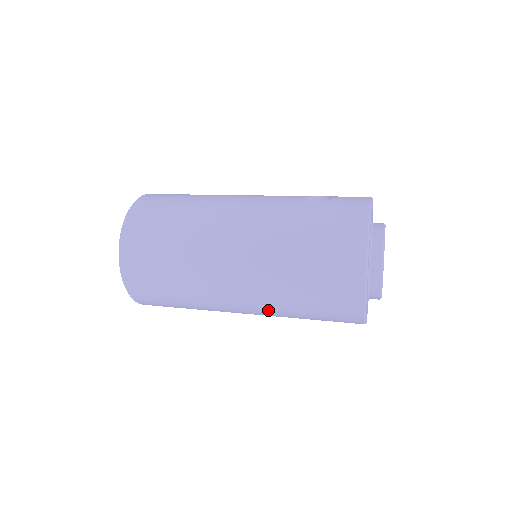
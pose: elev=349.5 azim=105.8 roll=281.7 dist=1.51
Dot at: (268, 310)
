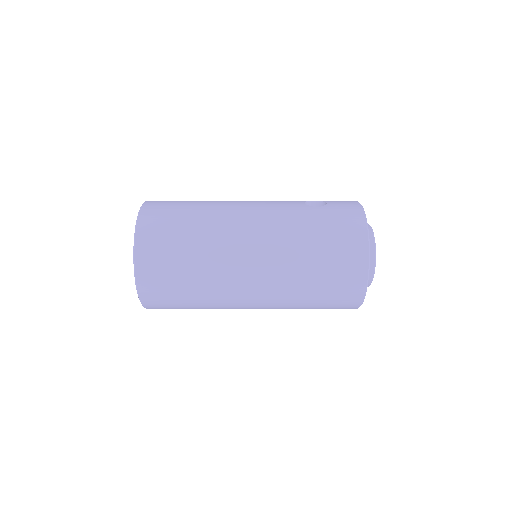
Dot at: (278, 303)
